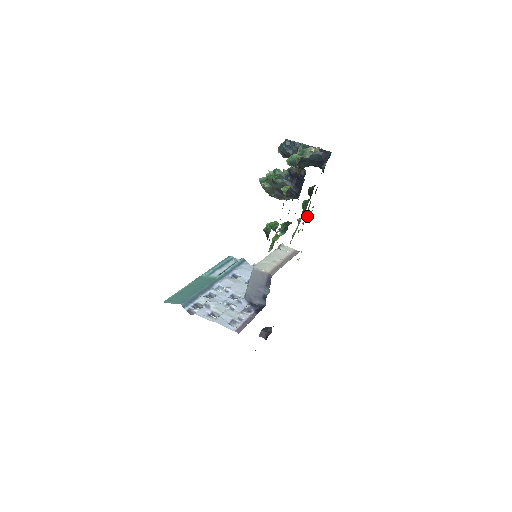
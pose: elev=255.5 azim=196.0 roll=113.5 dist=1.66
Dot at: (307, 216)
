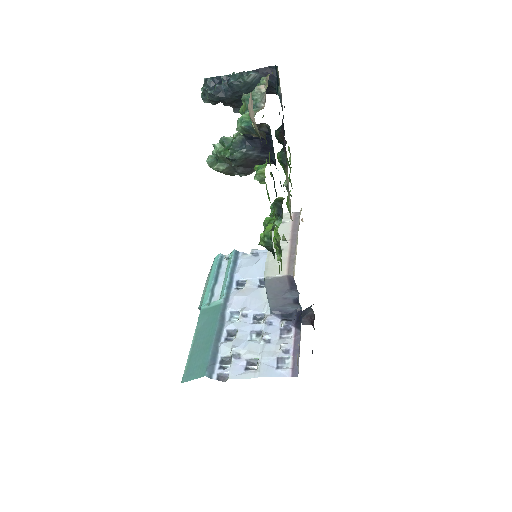
Dot at: occluded
